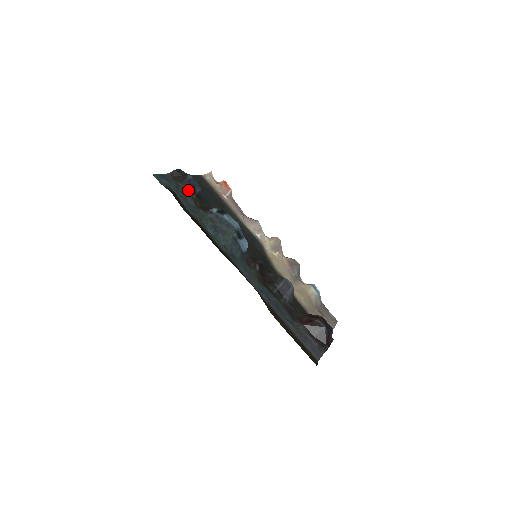
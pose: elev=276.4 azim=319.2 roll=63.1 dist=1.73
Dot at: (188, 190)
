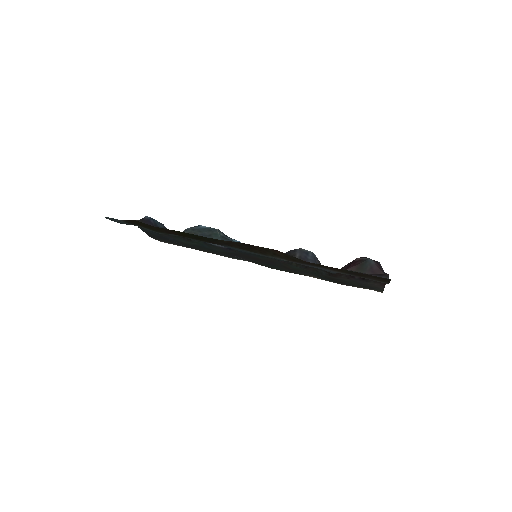
Dot at: occluded
